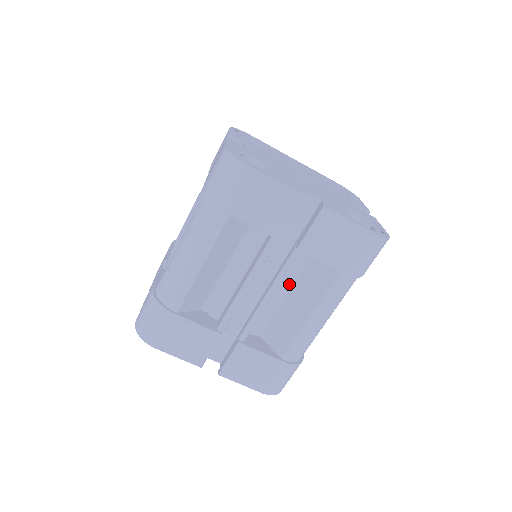
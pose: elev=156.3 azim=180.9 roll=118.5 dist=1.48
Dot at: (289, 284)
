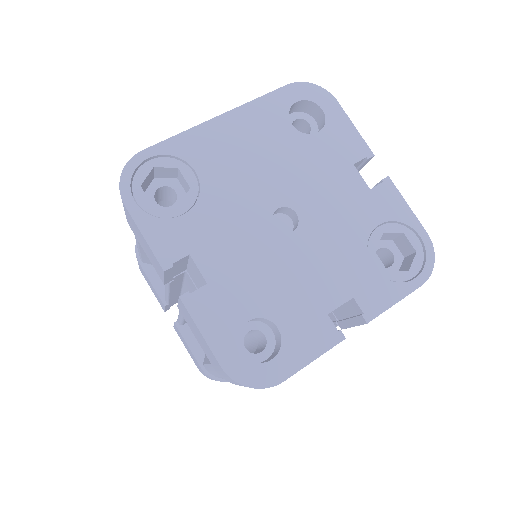
Dot at: occluded
